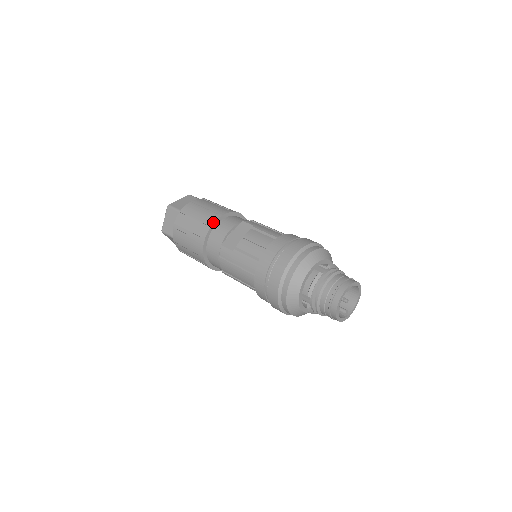
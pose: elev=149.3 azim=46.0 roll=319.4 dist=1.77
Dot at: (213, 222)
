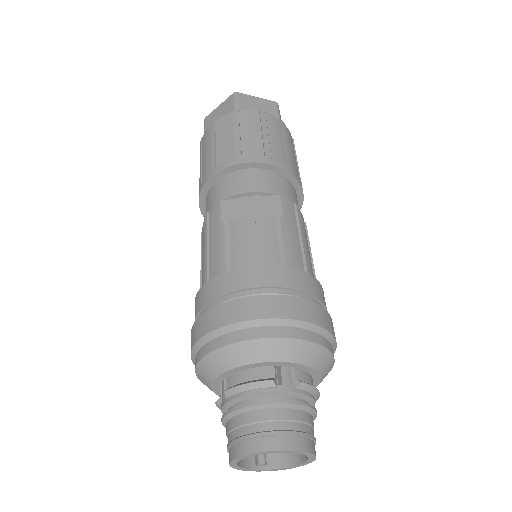
Dot at: (245, 161)
